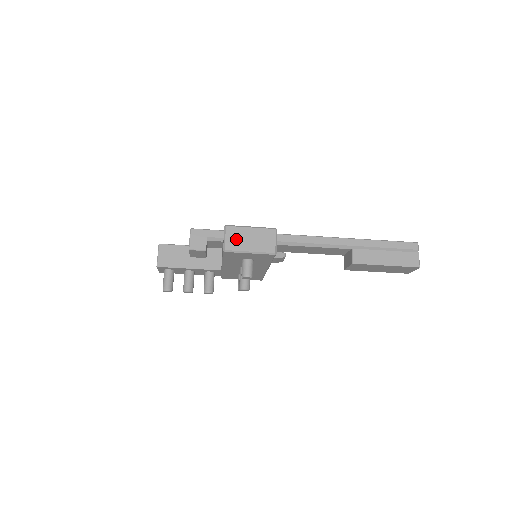
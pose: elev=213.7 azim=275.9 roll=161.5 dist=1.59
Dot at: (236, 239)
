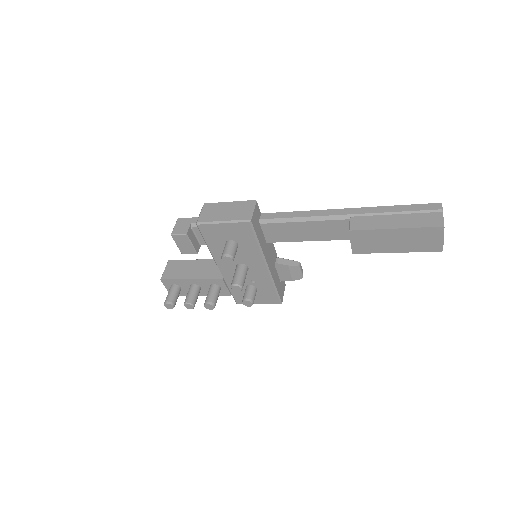
Dot at: (211, 212)
